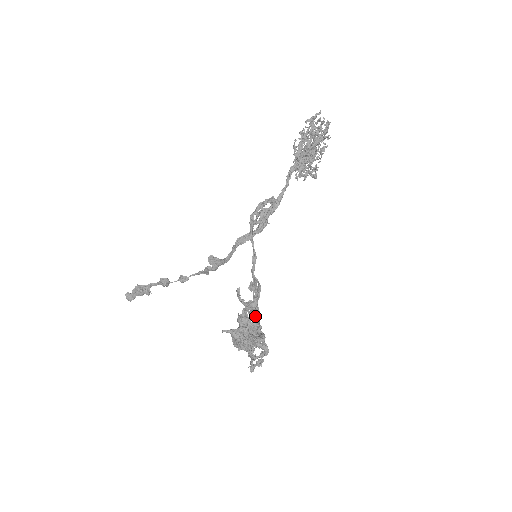
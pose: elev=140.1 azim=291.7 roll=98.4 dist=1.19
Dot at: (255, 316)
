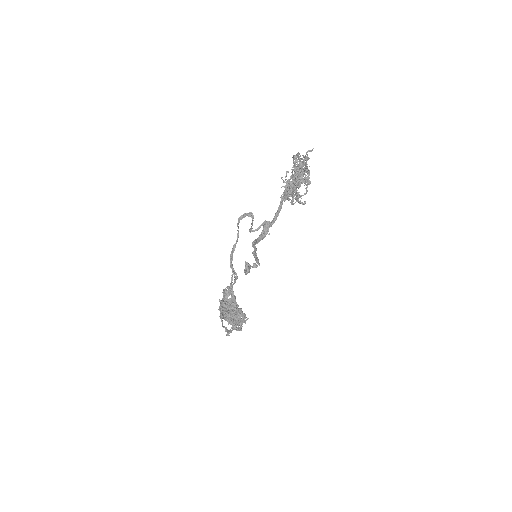
Dot at: (233, 296)
